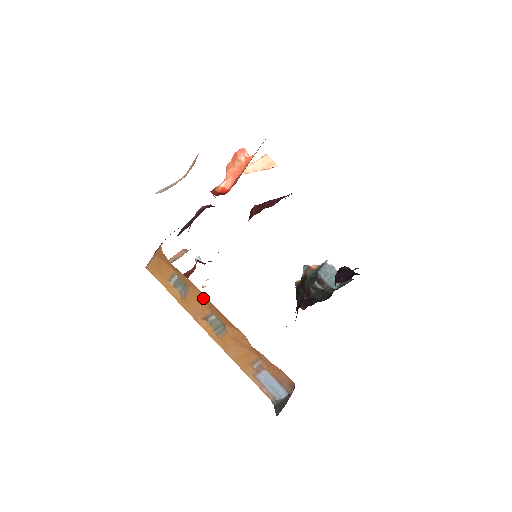
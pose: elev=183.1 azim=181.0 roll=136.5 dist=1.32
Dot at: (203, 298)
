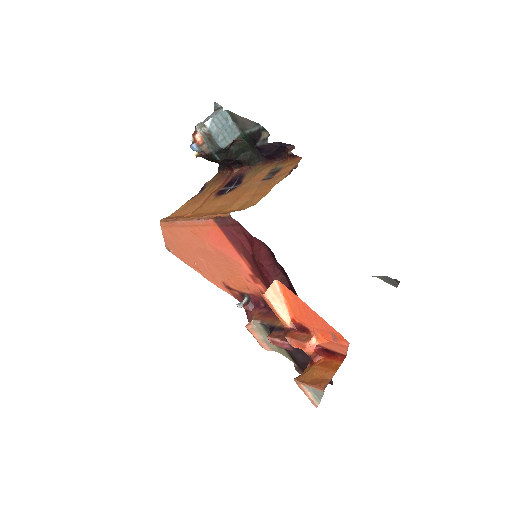
Dot at: occluded
